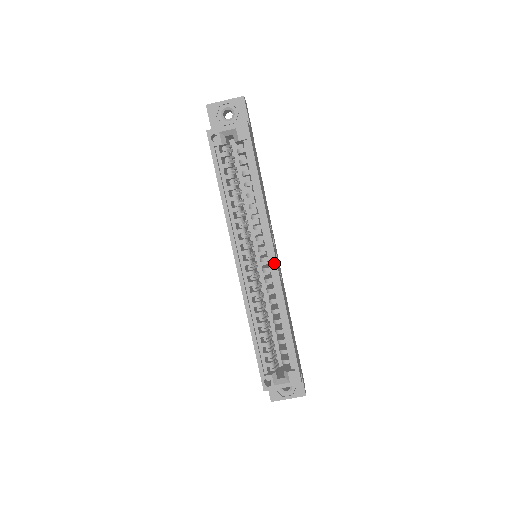
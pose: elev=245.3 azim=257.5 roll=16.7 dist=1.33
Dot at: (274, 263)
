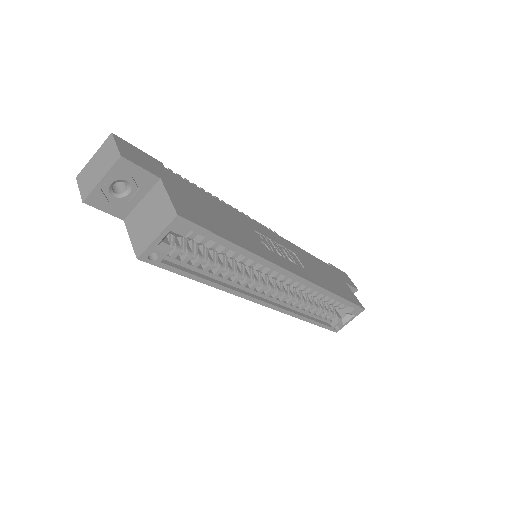
Dot at: (297, 278)
